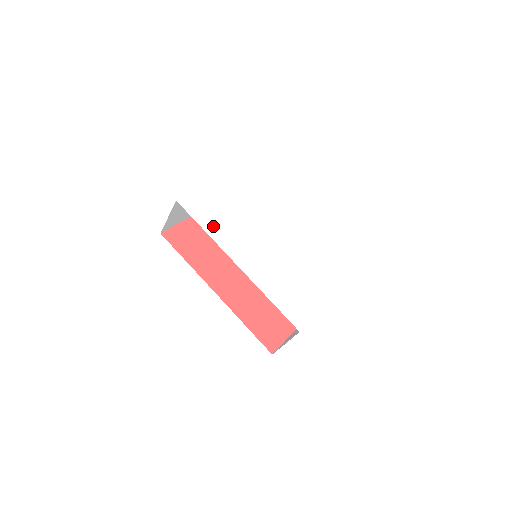
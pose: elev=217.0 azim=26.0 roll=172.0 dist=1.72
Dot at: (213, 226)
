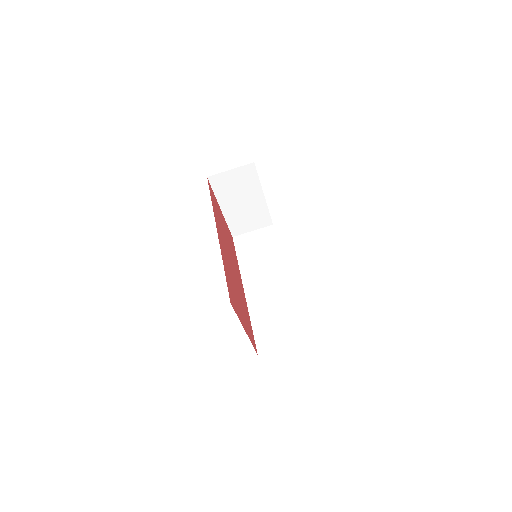
Dot at: occluded
